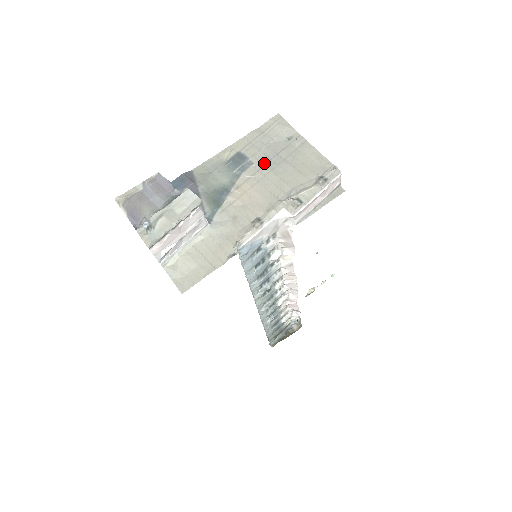
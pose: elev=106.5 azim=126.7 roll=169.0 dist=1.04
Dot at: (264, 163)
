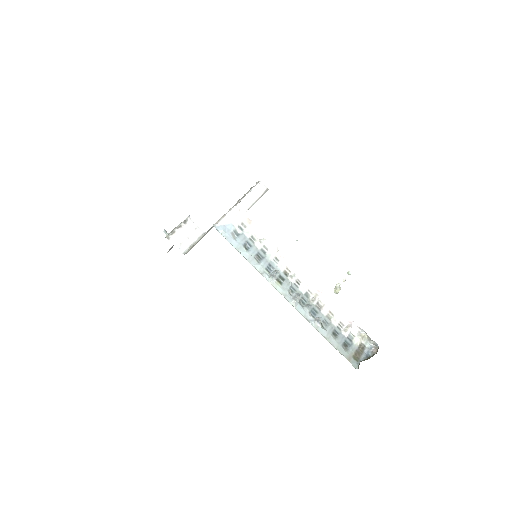
Dot at: occluded
